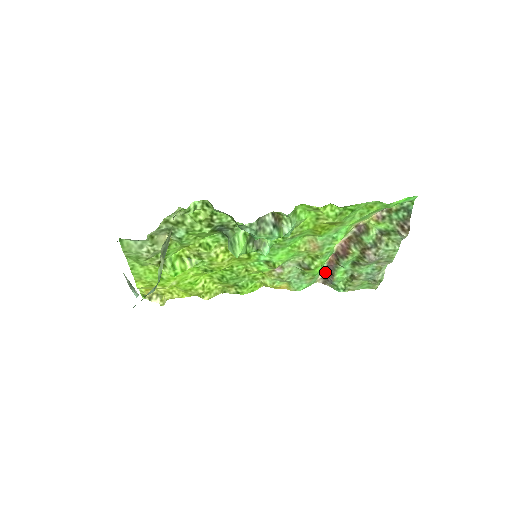
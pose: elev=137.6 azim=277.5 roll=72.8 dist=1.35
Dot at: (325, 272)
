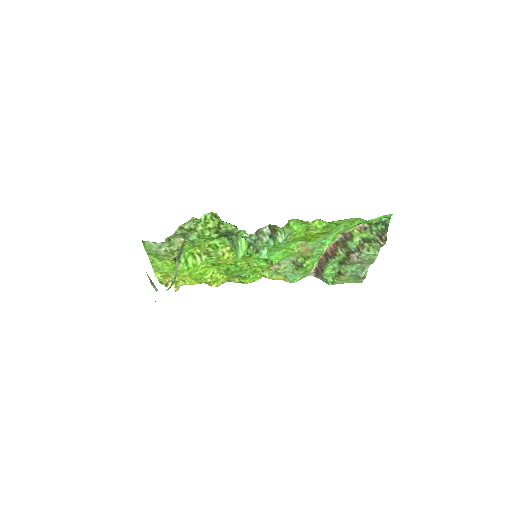
Dot at: (317, 268)
